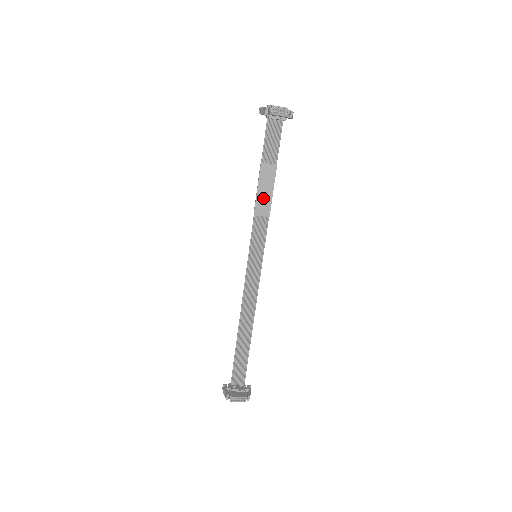
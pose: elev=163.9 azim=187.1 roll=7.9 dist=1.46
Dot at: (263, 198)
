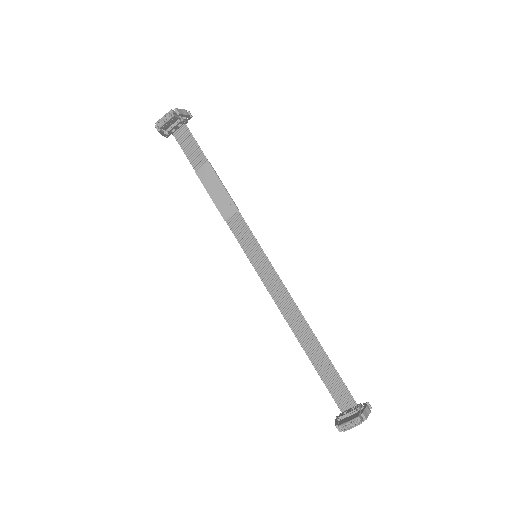
Dot at: (220, 199)
